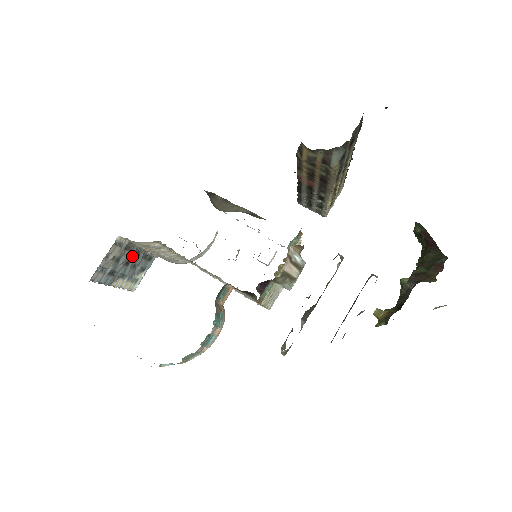
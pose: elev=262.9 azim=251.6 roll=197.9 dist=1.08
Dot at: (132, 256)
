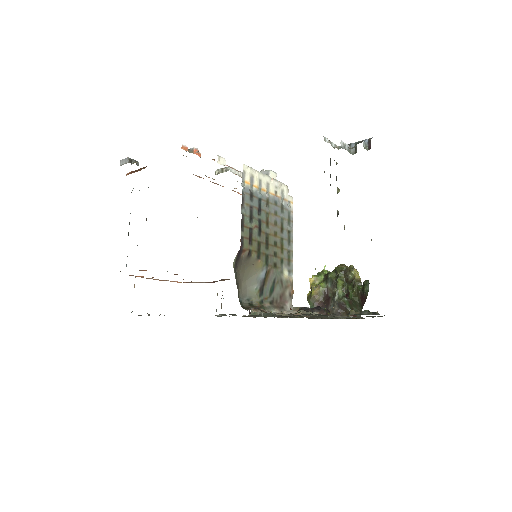
Dot at: occluded
